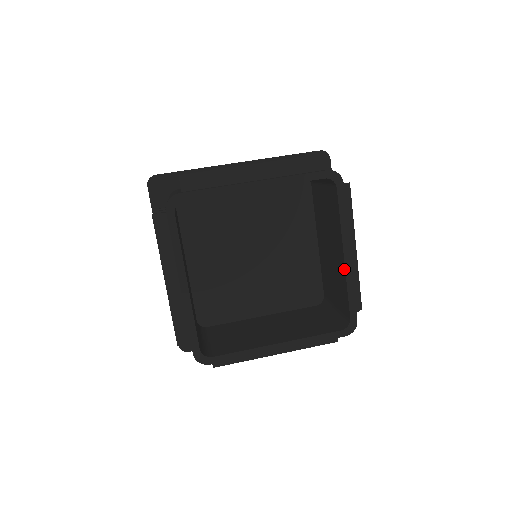
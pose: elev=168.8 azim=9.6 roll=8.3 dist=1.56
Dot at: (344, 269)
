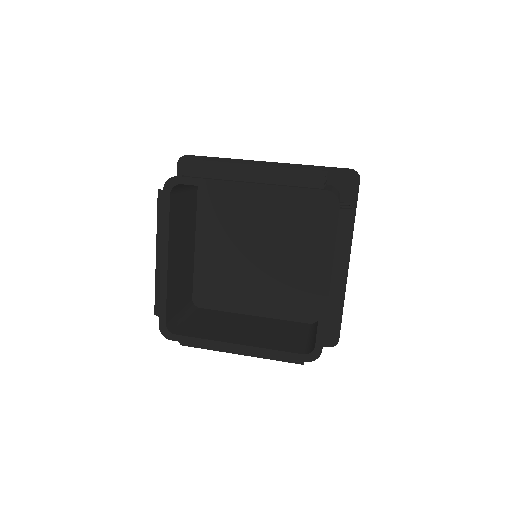
Dot at: (321, 294)
